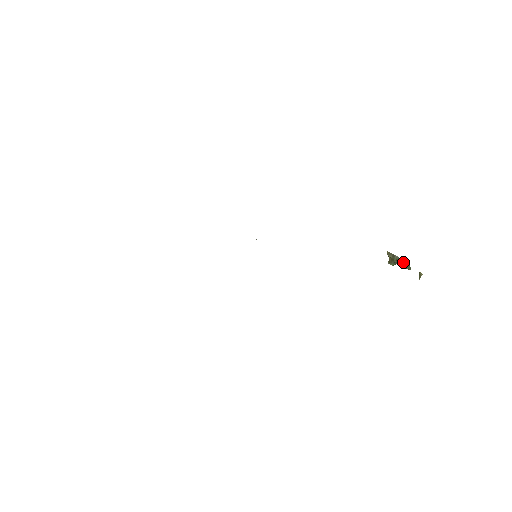
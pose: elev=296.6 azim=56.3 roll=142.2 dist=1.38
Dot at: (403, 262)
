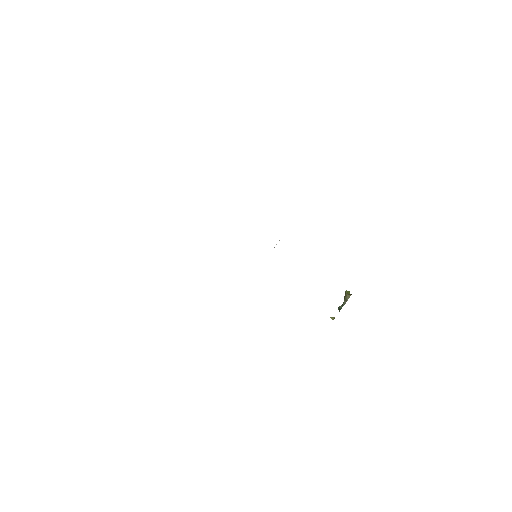
Dot at: occluded
